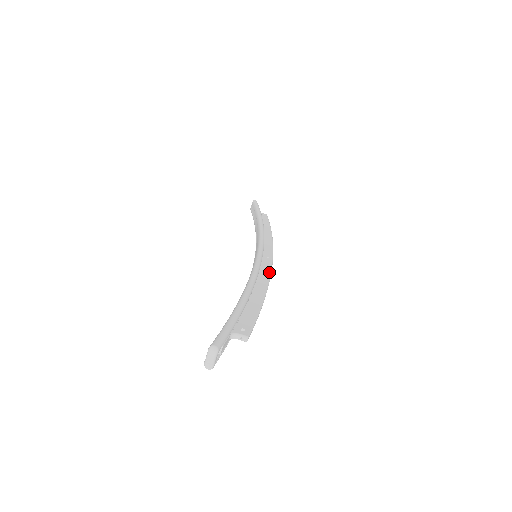
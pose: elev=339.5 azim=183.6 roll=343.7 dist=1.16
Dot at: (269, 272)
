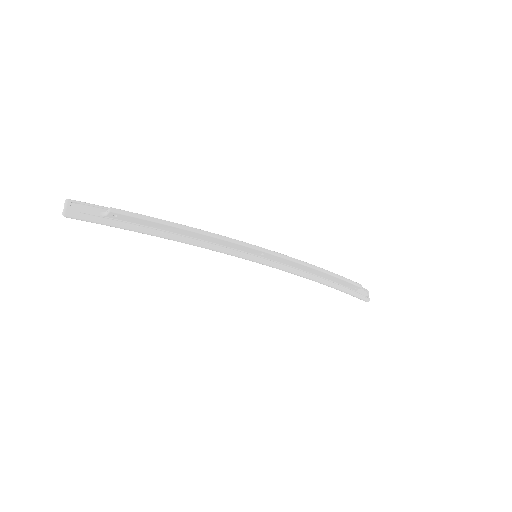
Dot at: (233, 239)
